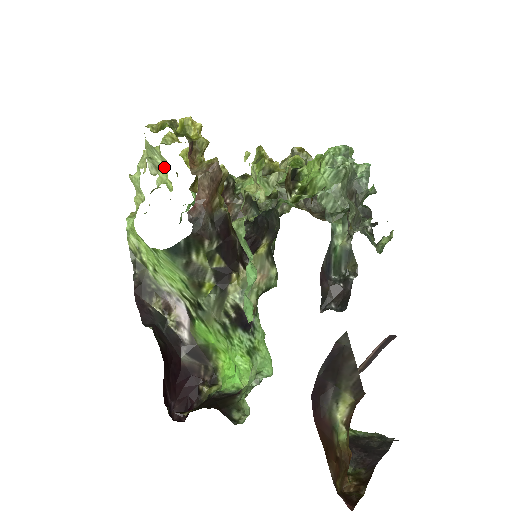
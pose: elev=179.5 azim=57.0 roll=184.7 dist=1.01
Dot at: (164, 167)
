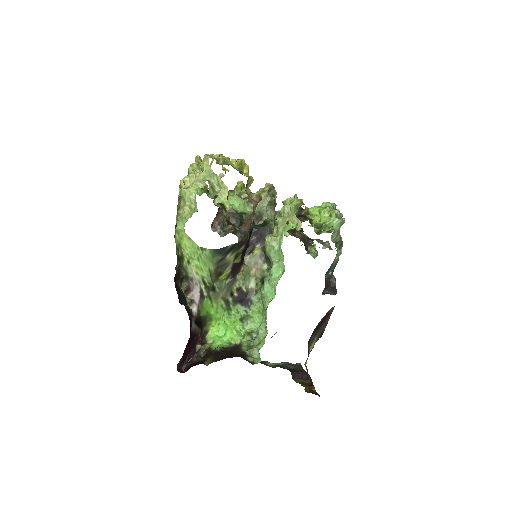
Dot at: (221, 191)
